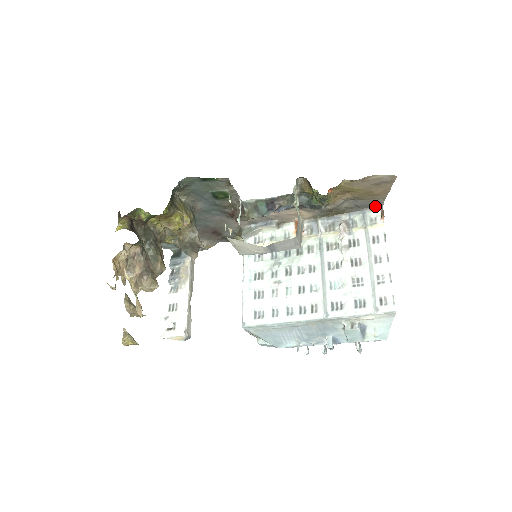
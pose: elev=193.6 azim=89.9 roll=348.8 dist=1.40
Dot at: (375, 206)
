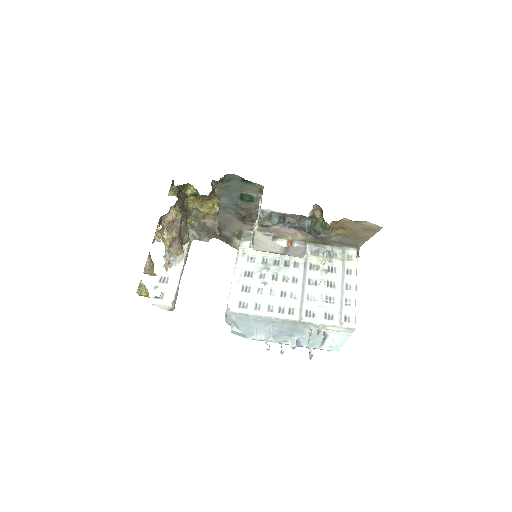
Dot at: (354, 247)
